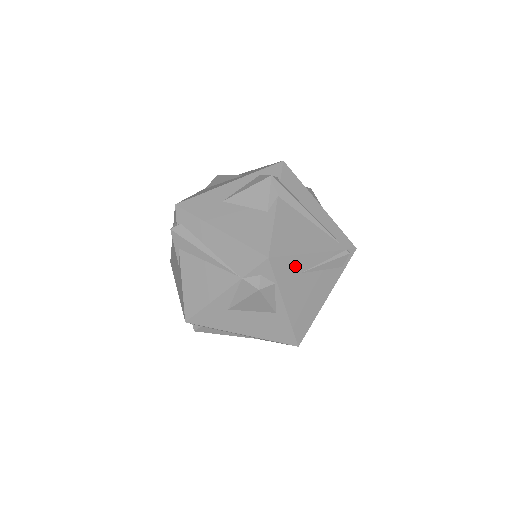
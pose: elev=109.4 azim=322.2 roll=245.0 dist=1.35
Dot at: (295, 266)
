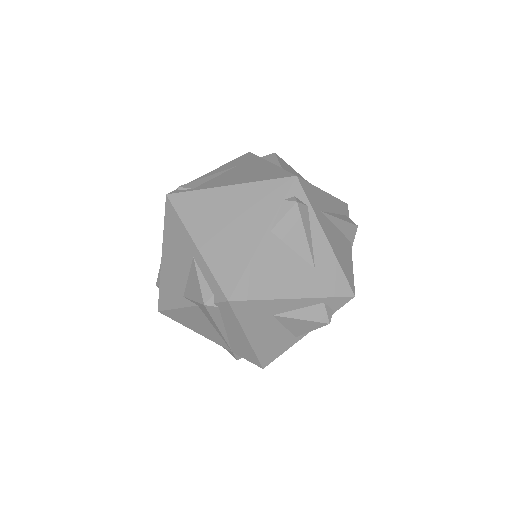
Dot at: occluded
